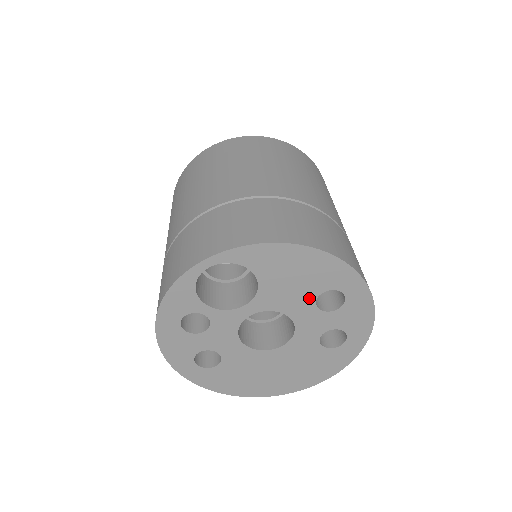
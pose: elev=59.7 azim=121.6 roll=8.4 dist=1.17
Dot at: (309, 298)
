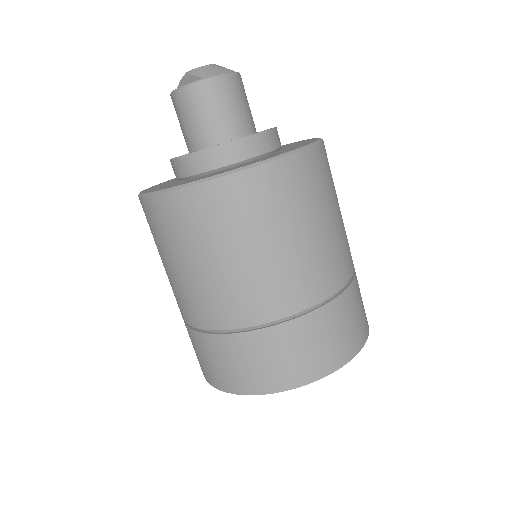
Dot at: occluded
